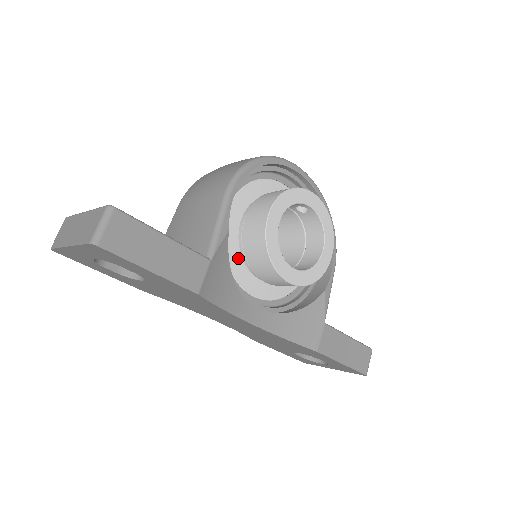
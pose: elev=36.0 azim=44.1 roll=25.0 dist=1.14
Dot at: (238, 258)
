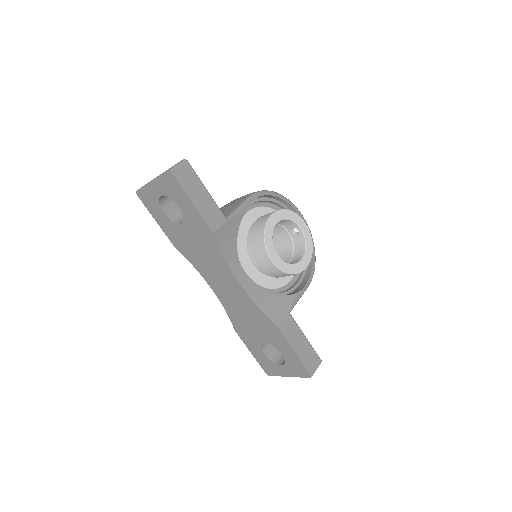
Dot at: (244, 243)
